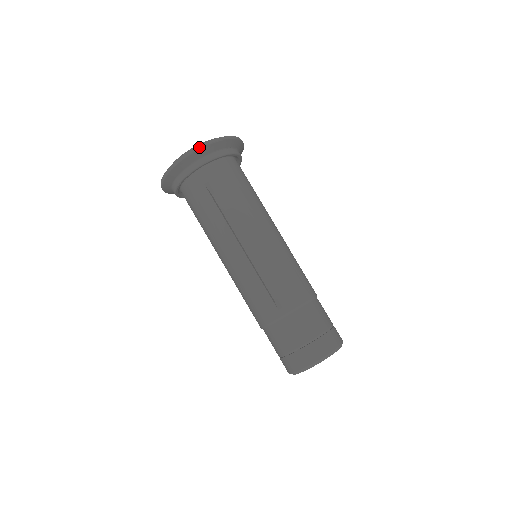
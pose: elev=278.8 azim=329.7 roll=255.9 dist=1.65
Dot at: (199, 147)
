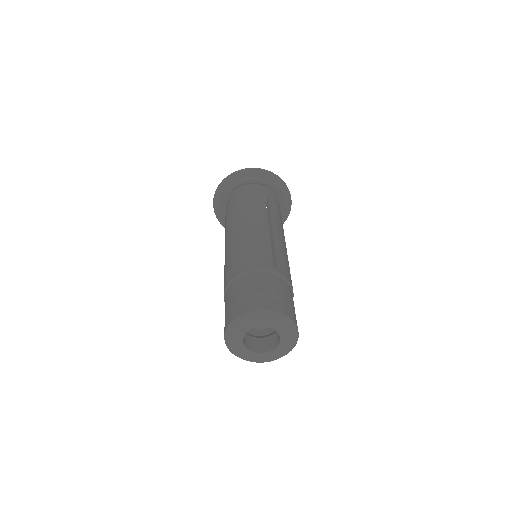
Dot at: occluded
